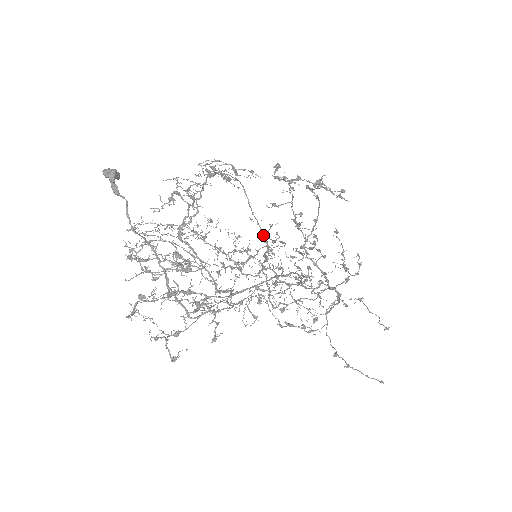
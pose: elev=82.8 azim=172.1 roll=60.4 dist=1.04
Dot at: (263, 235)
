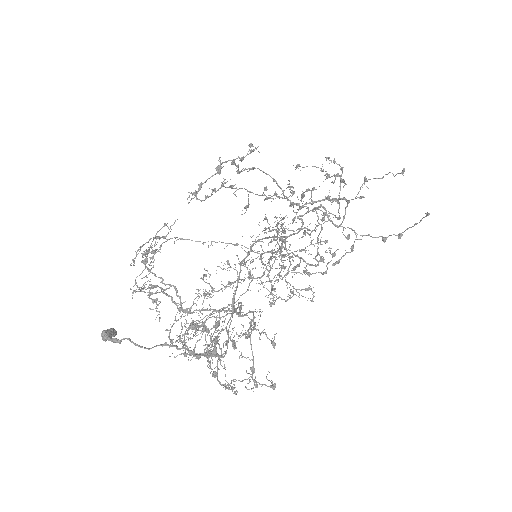
Dot at: (229, 243)
